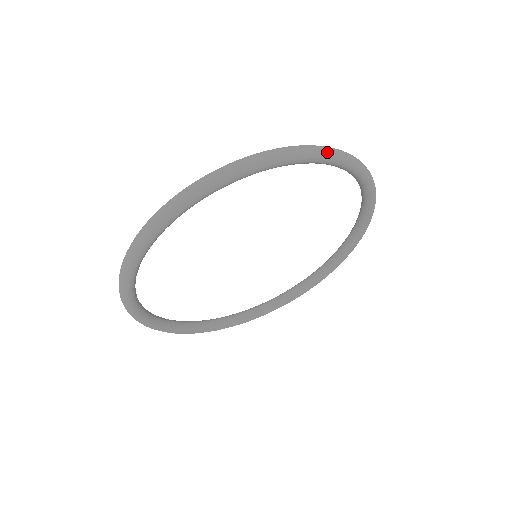
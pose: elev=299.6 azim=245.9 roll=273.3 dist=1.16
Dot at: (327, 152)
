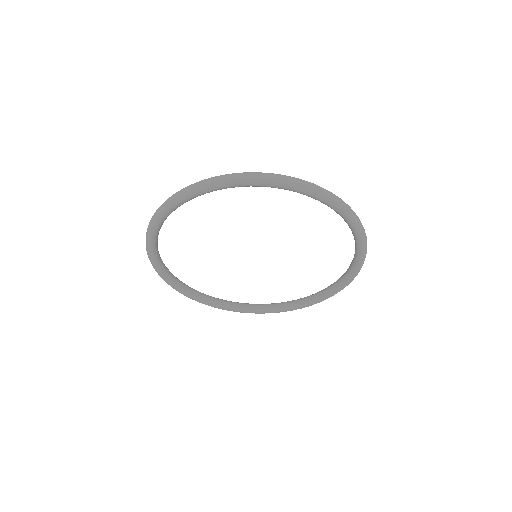
Dot at: (315, 189)
